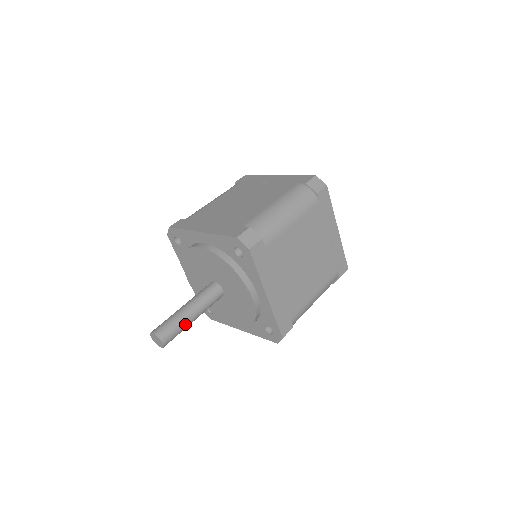
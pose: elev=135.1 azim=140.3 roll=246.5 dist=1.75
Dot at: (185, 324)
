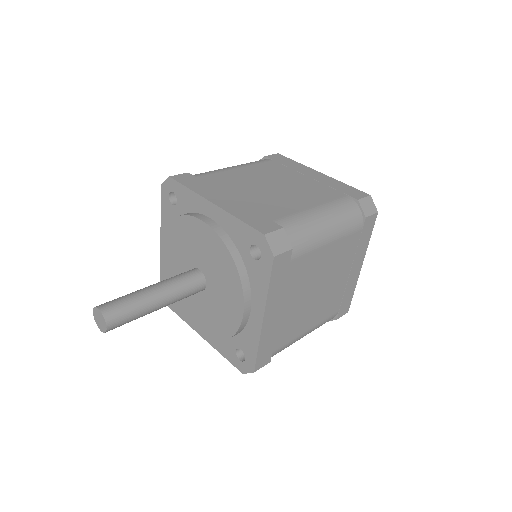
Dot at: (145, 312)
